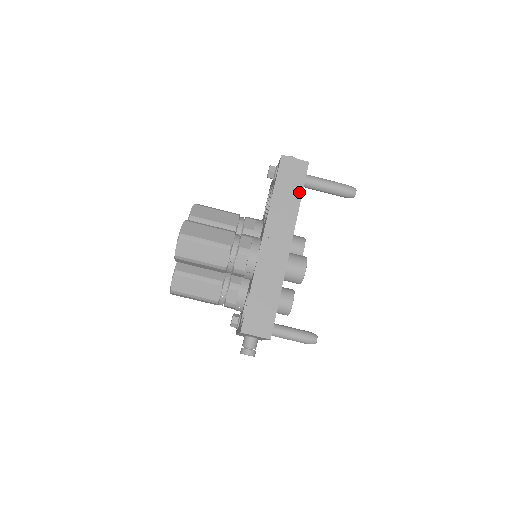
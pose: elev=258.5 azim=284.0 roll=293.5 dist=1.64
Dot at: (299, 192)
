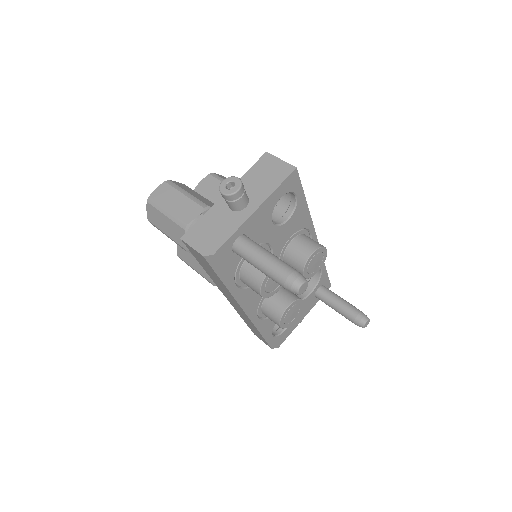
Dot at: occluded
